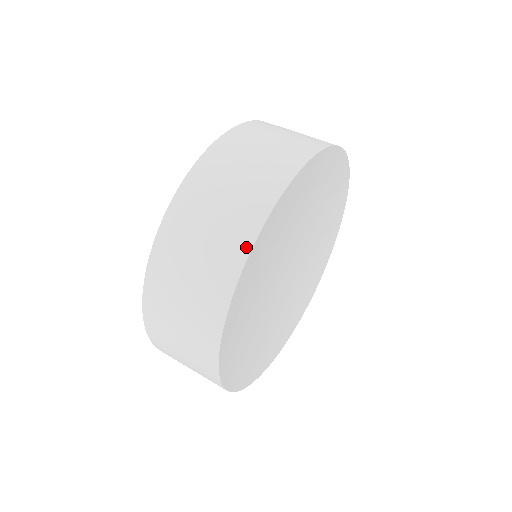
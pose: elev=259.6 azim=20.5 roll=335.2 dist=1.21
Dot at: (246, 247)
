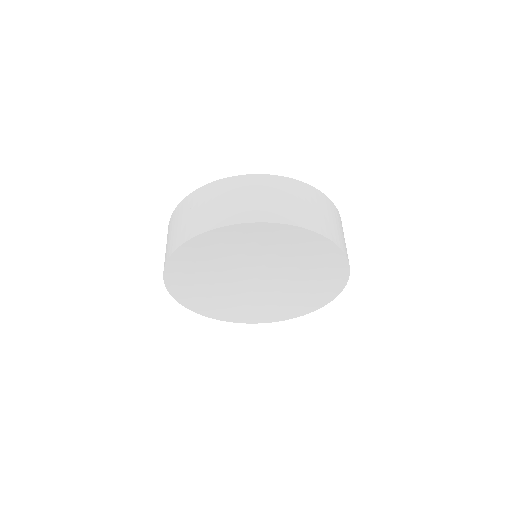
Dot at: (248, 220)
